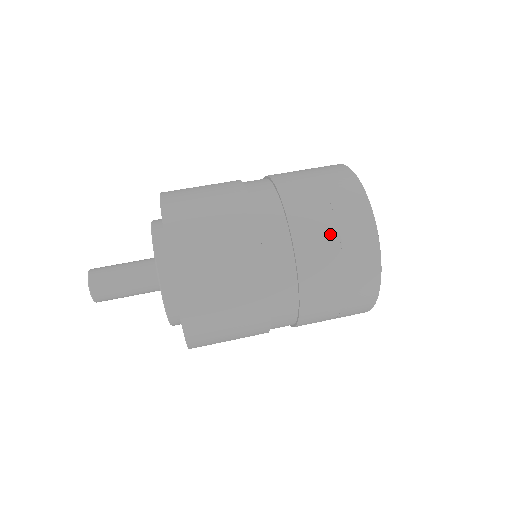
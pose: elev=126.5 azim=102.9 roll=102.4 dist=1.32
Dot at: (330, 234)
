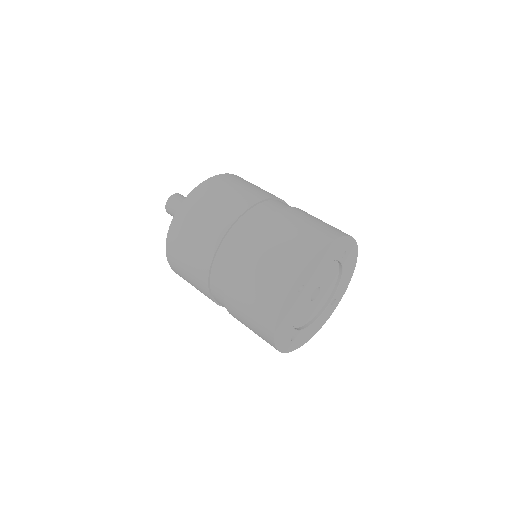
Dot at: (282, 238)
